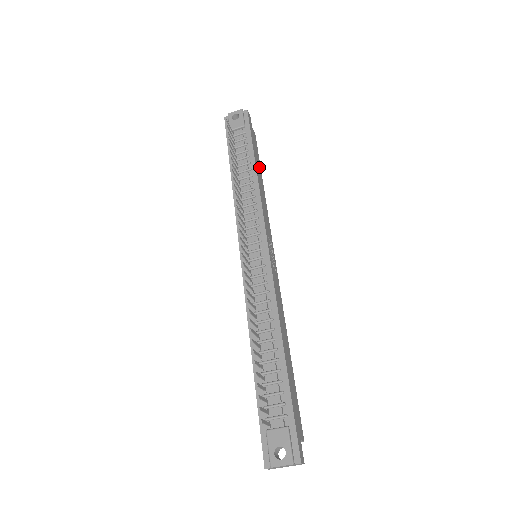
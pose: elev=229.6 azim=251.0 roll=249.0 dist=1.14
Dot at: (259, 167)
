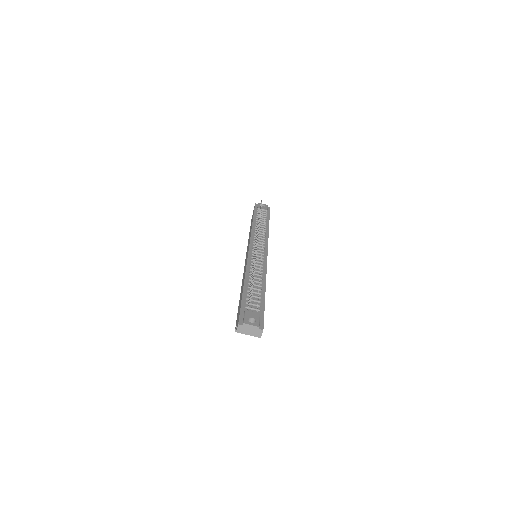
Dot at: occluded
